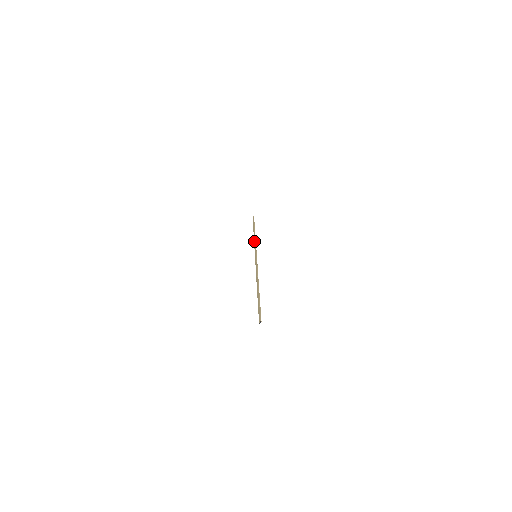
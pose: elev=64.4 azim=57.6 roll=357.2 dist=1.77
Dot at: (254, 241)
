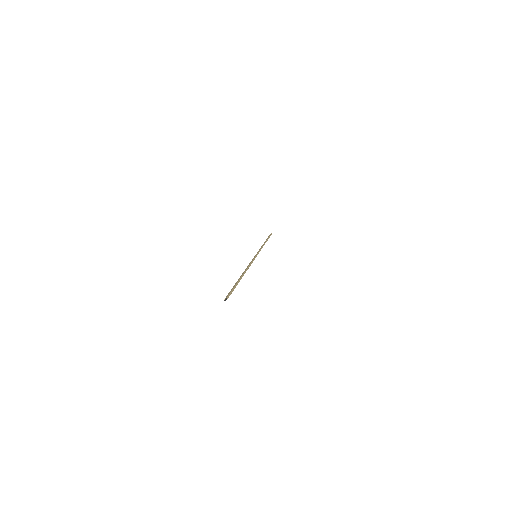
Dot at: (261, 246)
